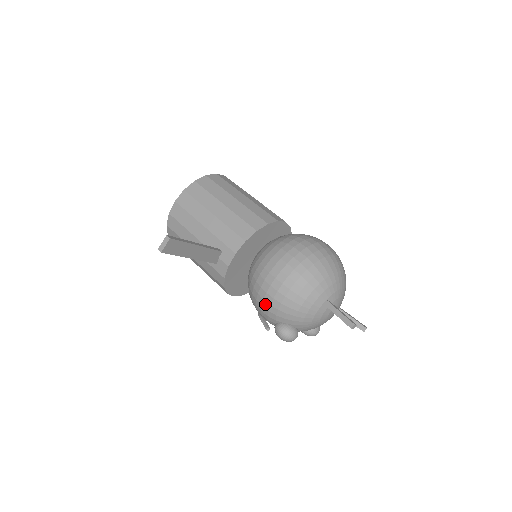
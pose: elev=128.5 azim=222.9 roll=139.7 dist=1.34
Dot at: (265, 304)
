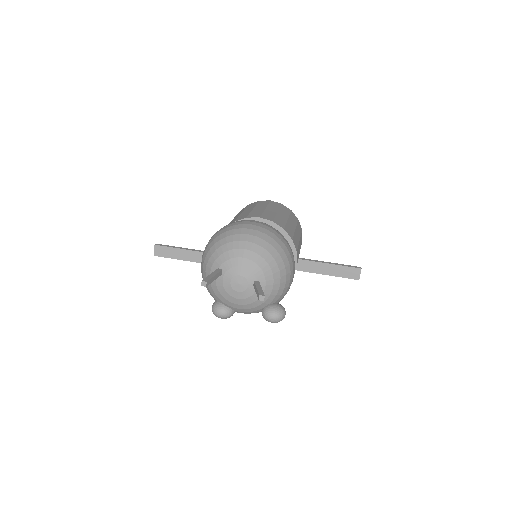
Dot at: occluded
